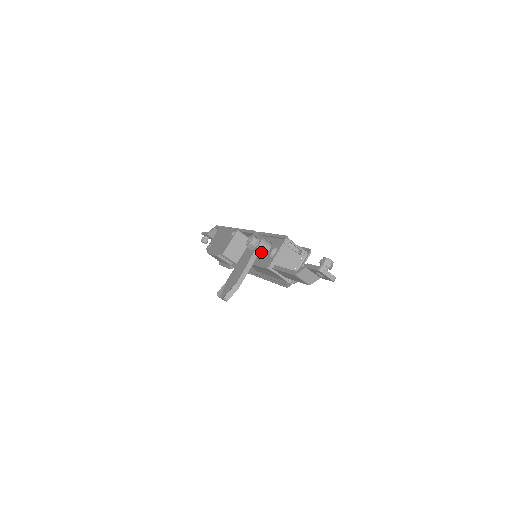
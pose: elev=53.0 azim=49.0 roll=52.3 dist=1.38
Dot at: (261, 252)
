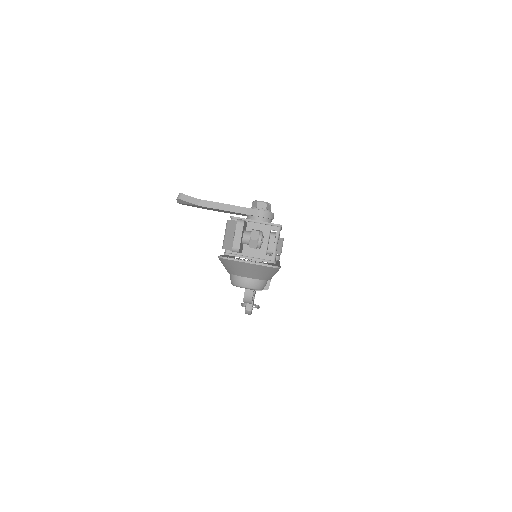
Dot at: (253, 218)
